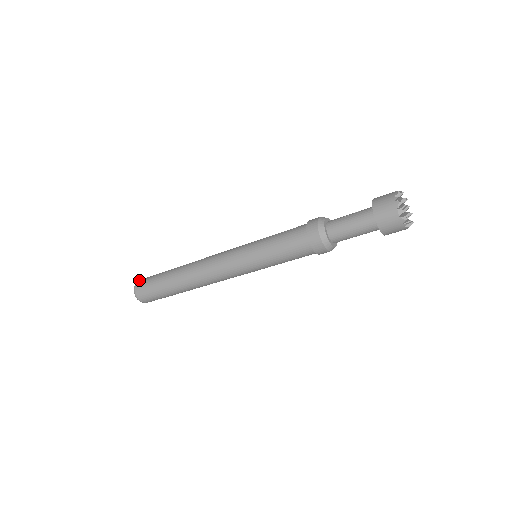
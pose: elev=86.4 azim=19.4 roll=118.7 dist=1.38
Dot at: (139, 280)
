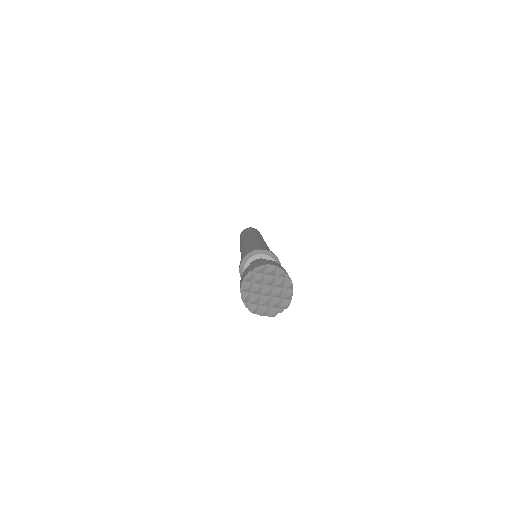
Dot at: (250, 227)
